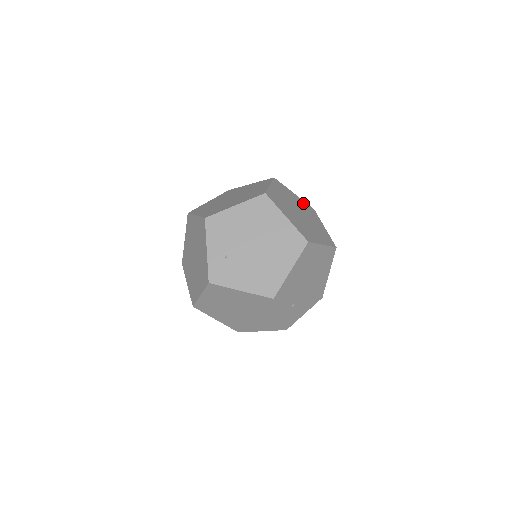
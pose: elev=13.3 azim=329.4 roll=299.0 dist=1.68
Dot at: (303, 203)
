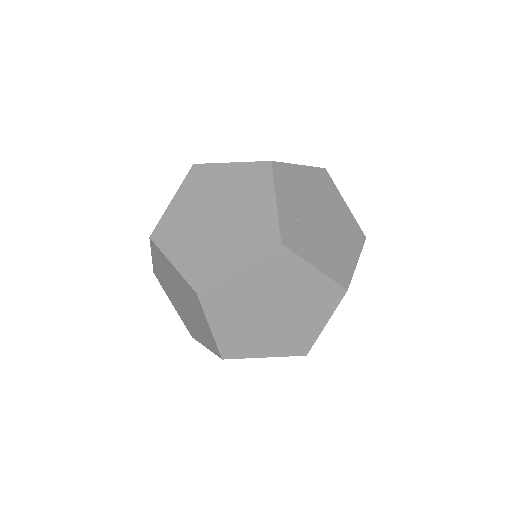
Dot at: occluded
